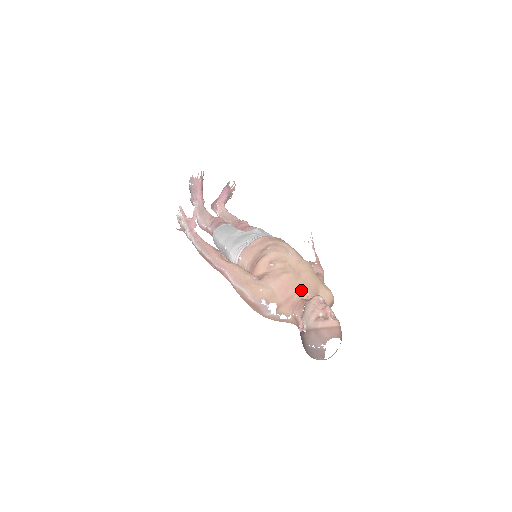
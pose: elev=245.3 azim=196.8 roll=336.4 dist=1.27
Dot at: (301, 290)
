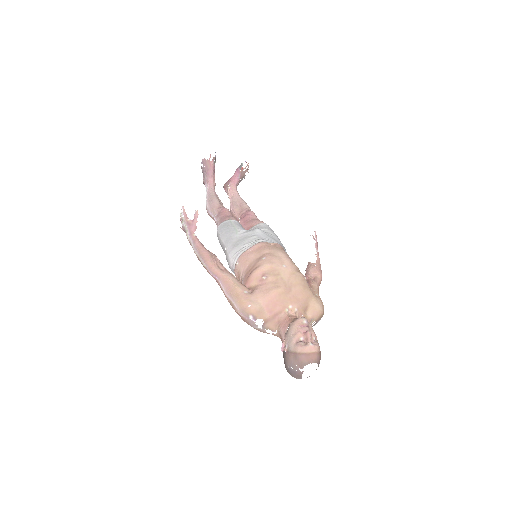
Dot at: (290, 306)
